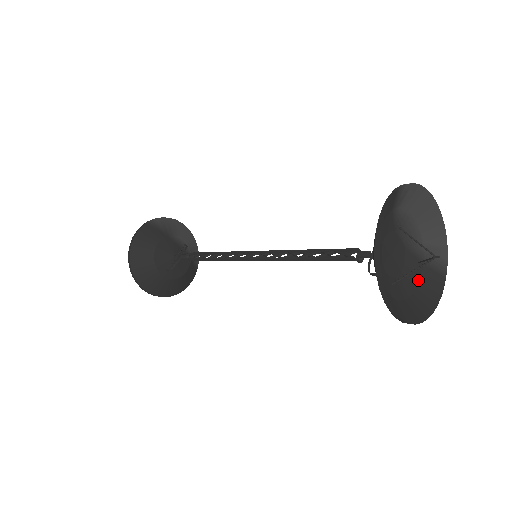
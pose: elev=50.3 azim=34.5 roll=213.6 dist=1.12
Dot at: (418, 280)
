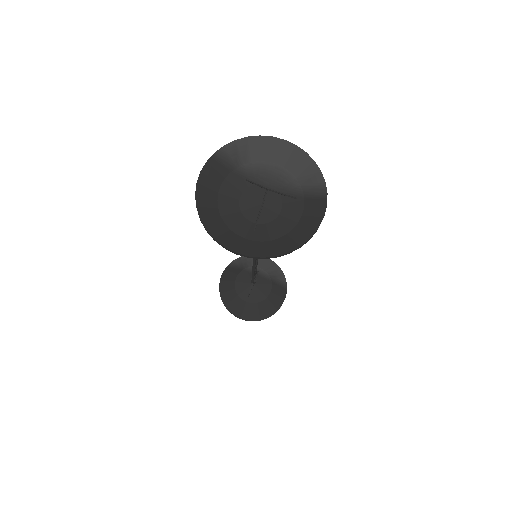
Dot at: (300, 214)
